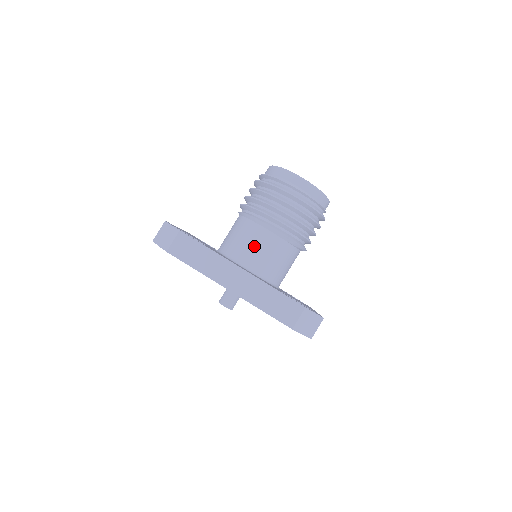
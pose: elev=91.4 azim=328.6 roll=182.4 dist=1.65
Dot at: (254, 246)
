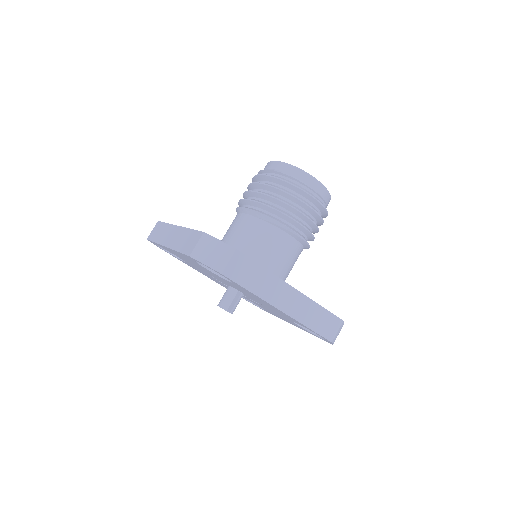
Dot at: (229, 231)
